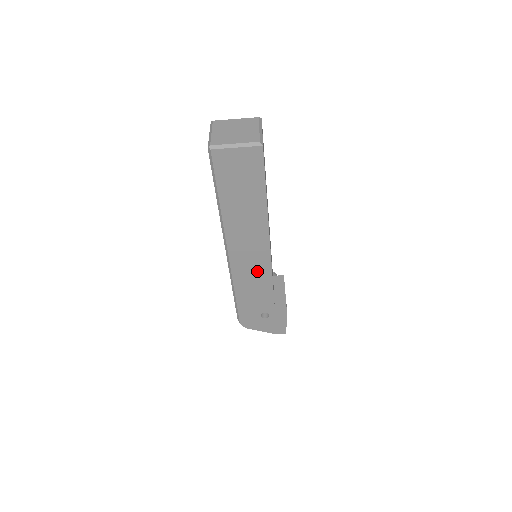
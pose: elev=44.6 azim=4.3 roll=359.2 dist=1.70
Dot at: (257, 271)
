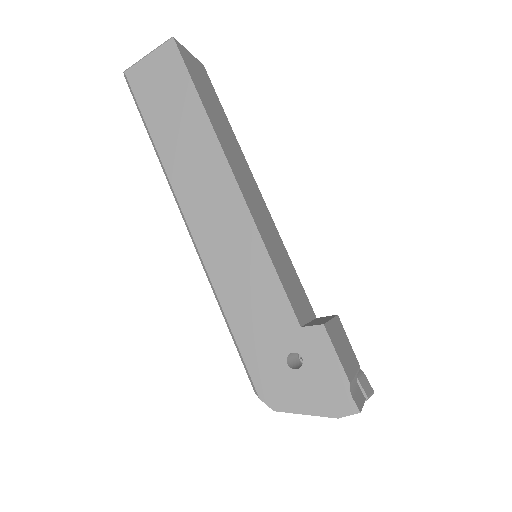
Dot at: (240, 248)
